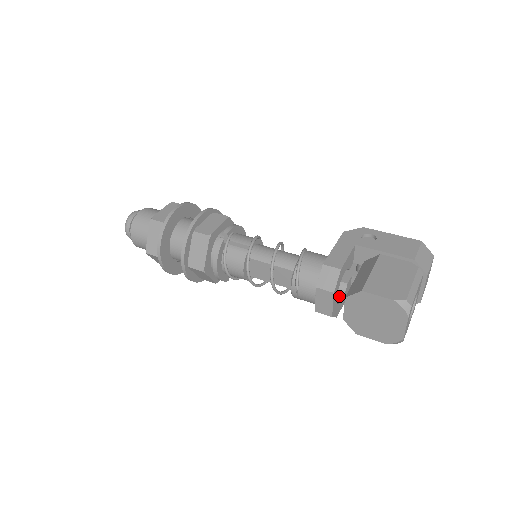
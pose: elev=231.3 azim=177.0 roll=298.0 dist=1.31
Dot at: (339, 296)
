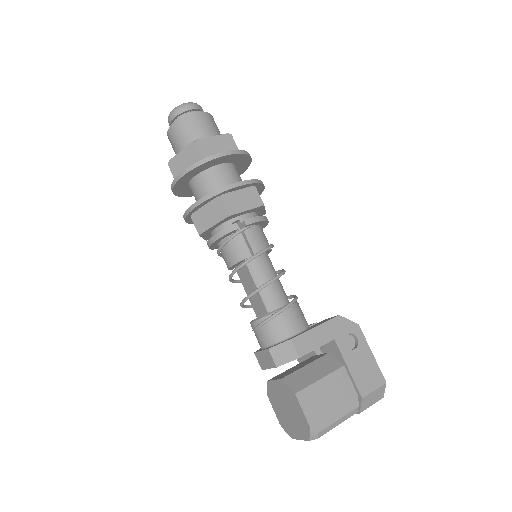
Dot at: occluded
